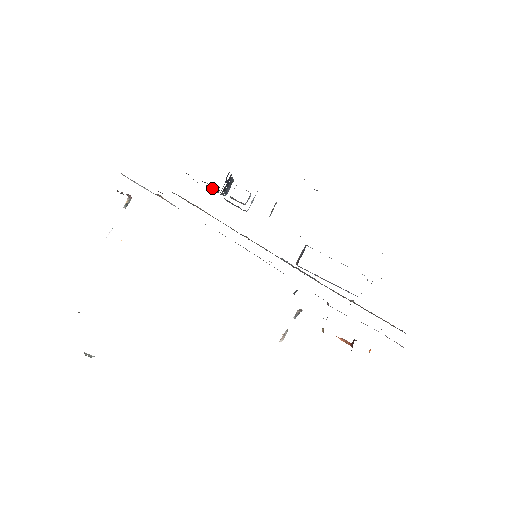
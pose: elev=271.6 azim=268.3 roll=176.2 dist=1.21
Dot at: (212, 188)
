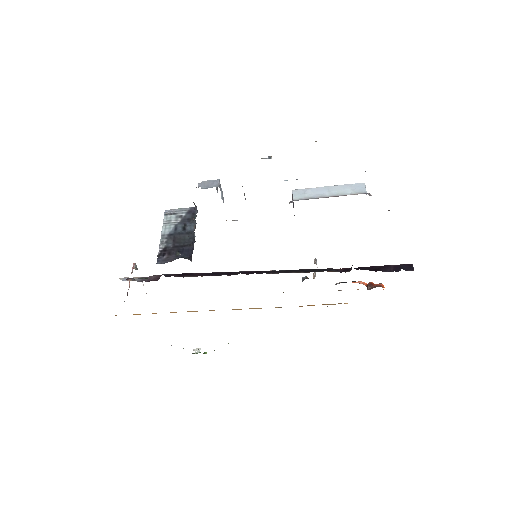
Dot at: (184, 233)
